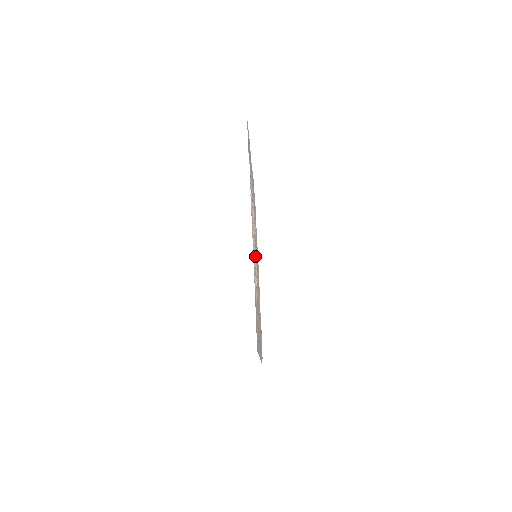
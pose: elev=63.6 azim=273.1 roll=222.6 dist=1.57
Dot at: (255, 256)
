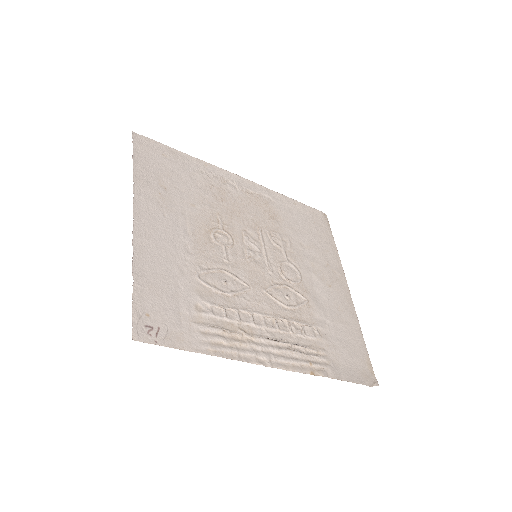
Dot at: (276, 301)
